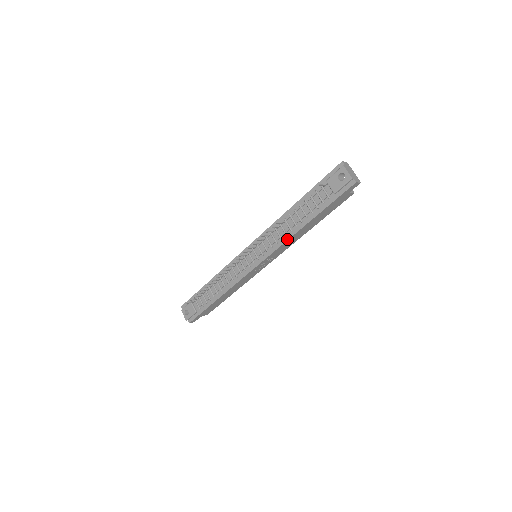
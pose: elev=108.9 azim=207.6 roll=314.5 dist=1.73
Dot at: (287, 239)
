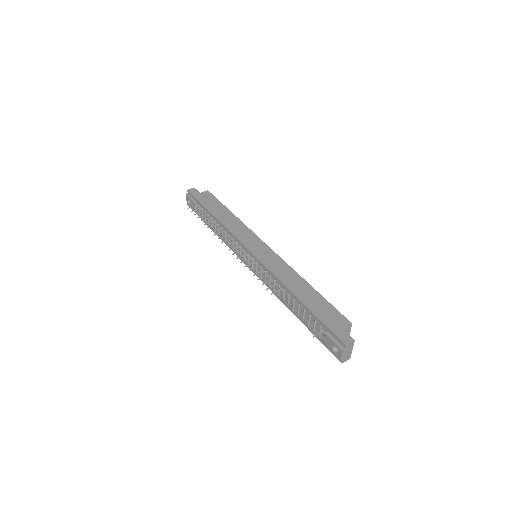
Dot at: (277, 297)
